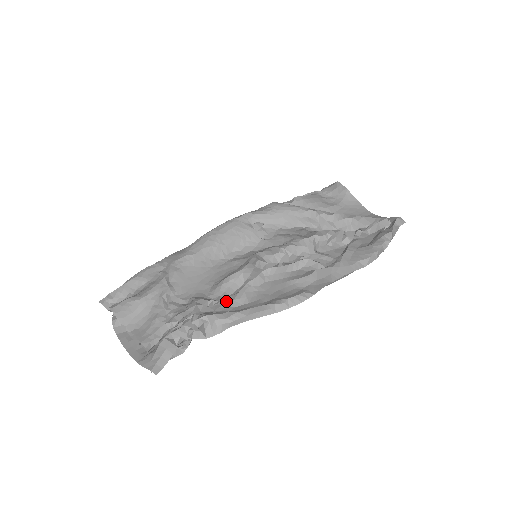
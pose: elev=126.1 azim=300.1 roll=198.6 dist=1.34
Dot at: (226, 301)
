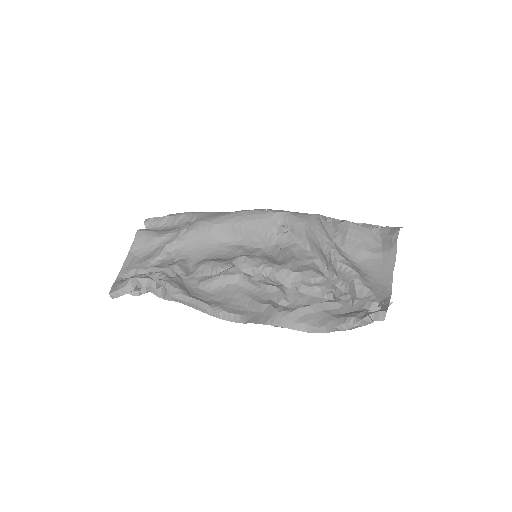
Dot at: (199, 278)
